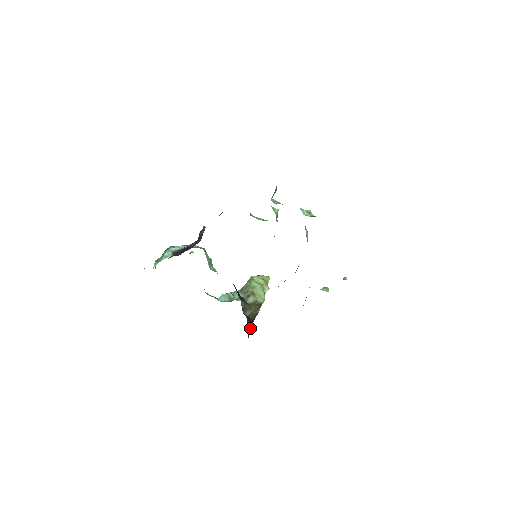
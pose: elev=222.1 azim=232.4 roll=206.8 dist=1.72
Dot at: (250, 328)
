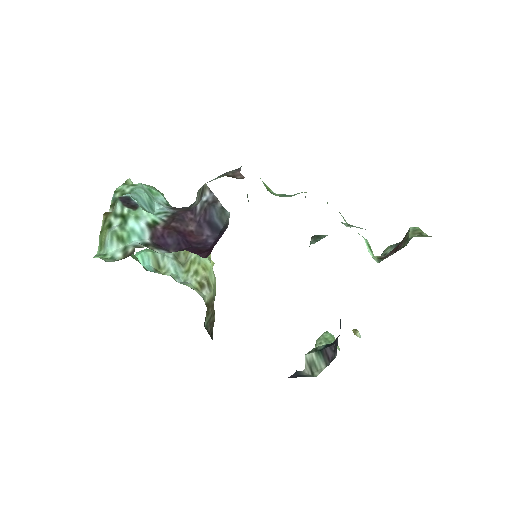
Dot at: occluded
